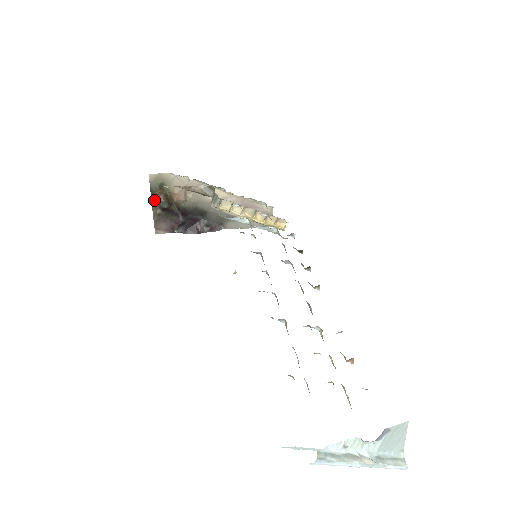
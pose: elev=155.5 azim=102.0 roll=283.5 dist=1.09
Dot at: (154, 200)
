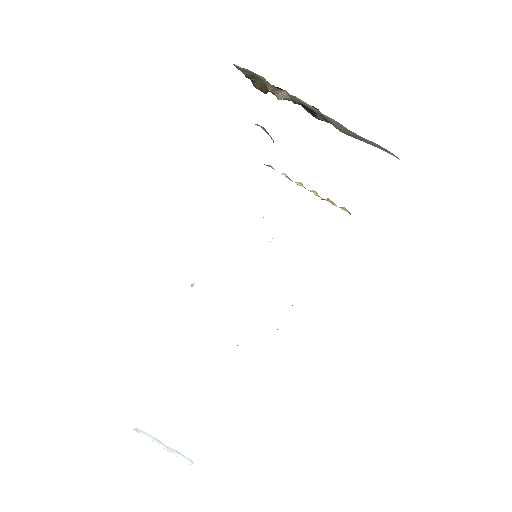
Dot at: occluded
